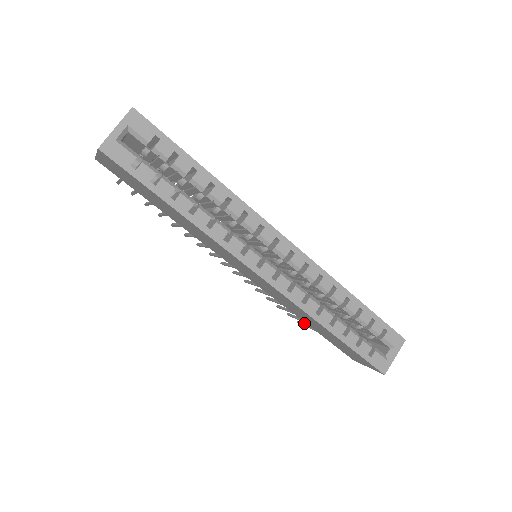
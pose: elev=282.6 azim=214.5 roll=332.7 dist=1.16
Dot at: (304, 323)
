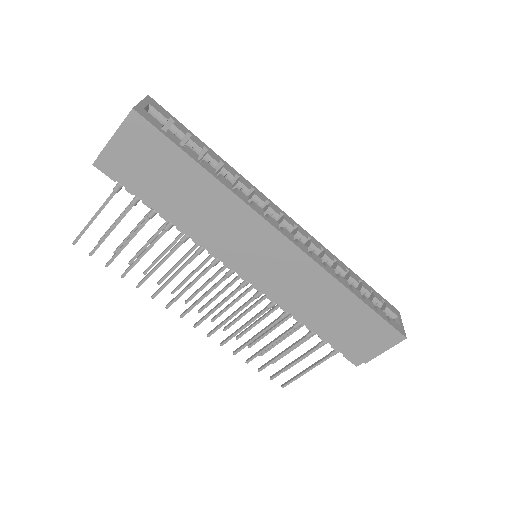
Dot at: (292, 378)
